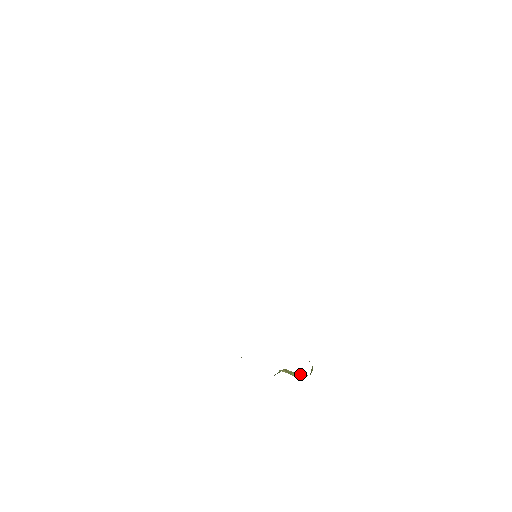
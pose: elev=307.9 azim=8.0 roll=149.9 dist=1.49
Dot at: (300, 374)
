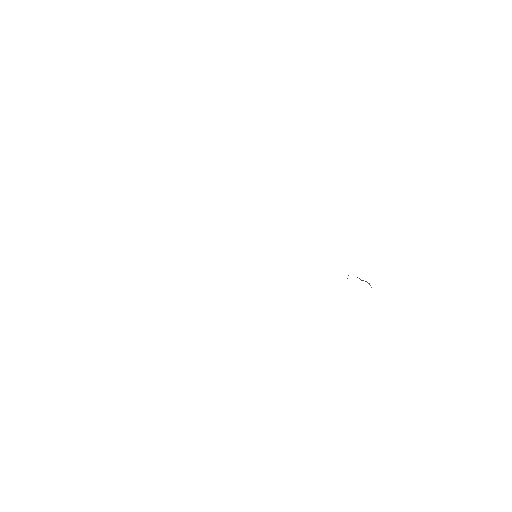
Dot at: occluded
